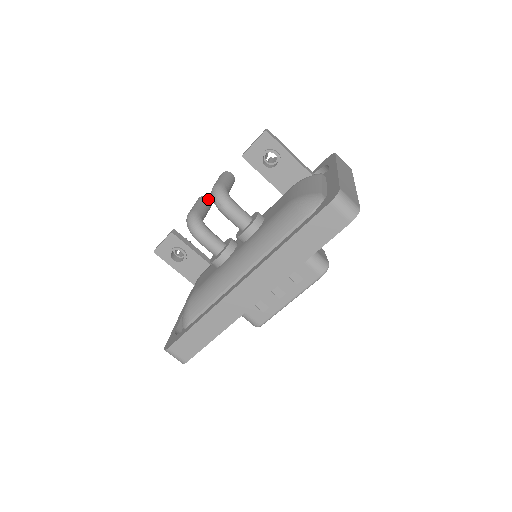
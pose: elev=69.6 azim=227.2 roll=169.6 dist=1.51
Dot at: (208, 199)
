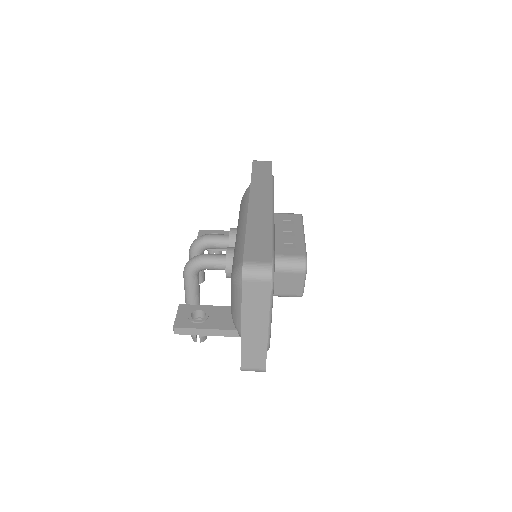
Dot at: occluded
